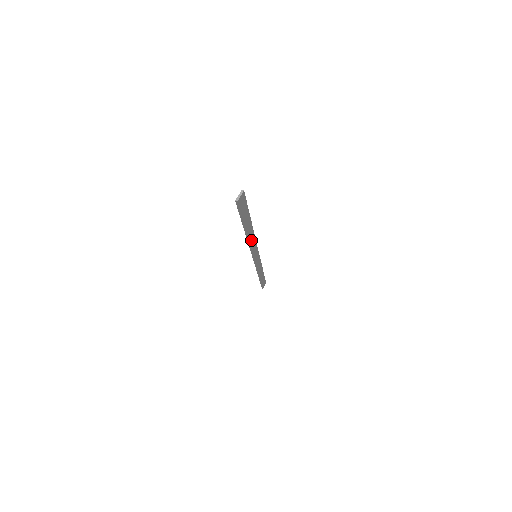
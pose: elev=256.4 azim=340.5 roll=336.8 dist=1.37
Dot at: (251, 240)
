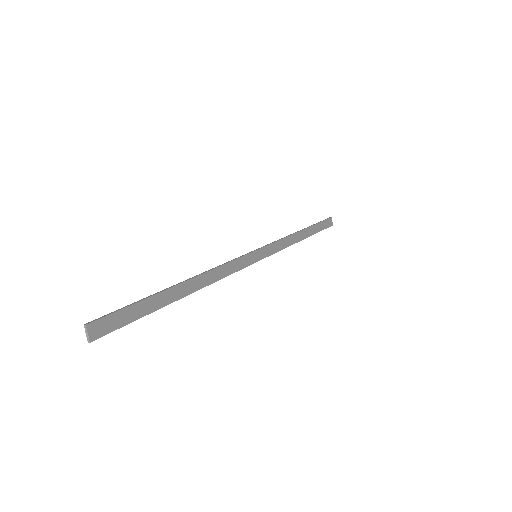
Dot at: (211, 278)
